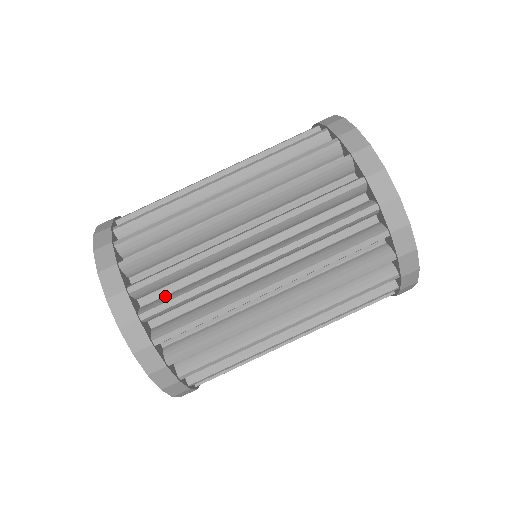
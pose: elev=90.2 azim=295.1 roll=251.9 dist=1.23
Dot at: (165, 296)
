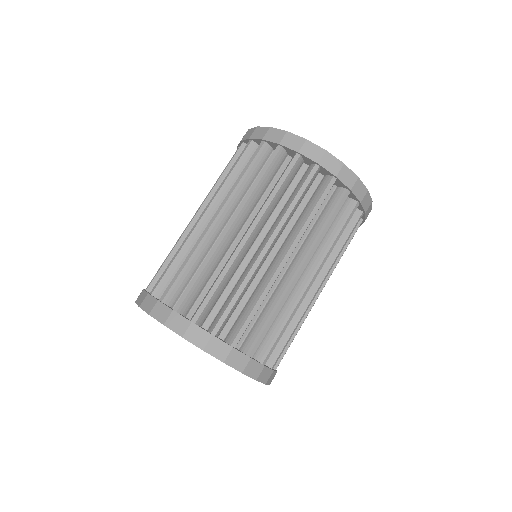
Dot at: occluded
